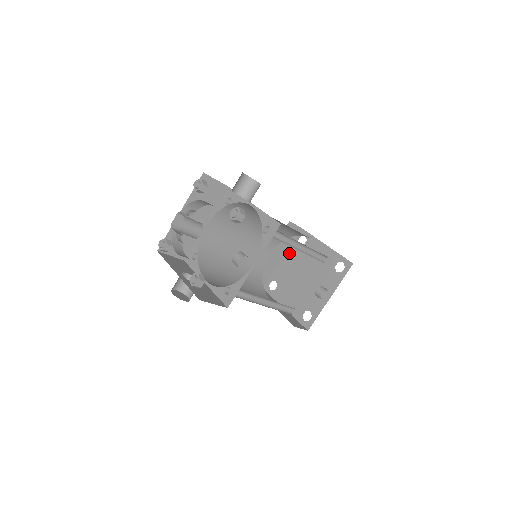
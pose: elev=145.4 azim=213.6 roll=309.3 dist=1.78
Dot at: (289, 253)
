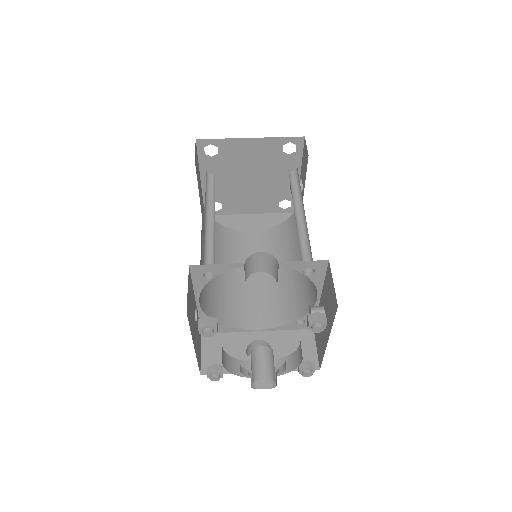
Dot at: (205, 171)
